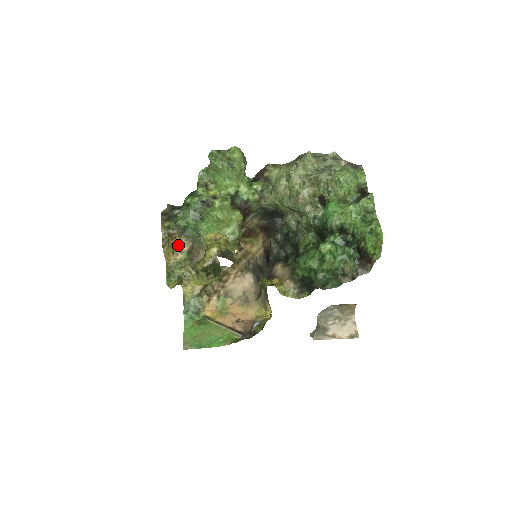
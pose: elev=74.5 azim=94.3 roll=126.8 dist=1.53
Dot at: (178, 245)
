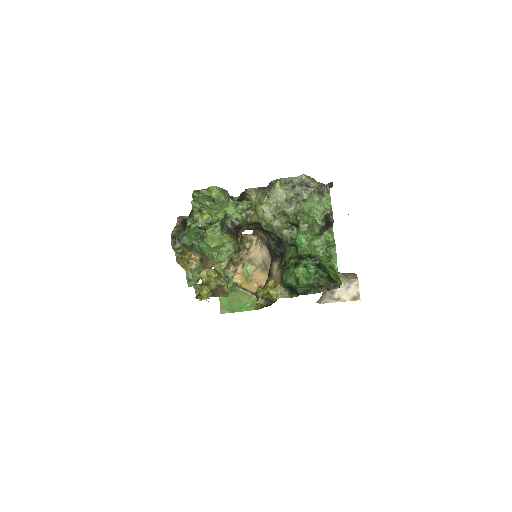
Dot at: (191, 255)
